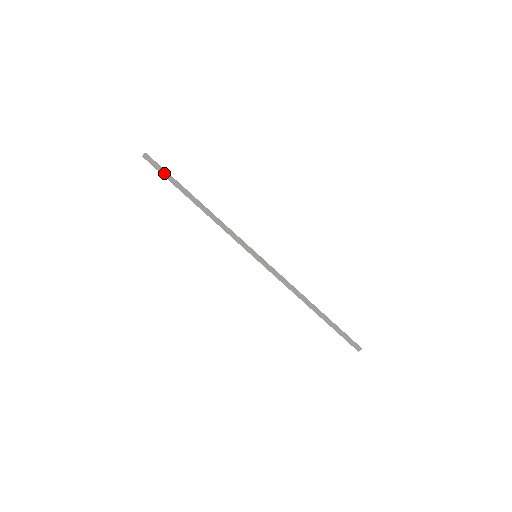
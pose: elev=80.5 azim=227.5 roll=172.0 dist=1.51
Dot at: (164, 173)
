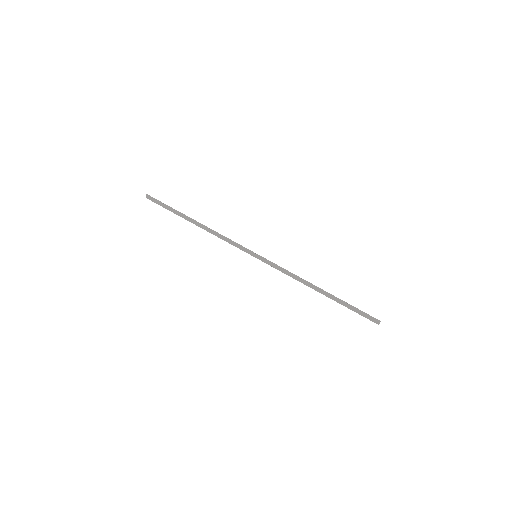
Dot at: (164, 206)
